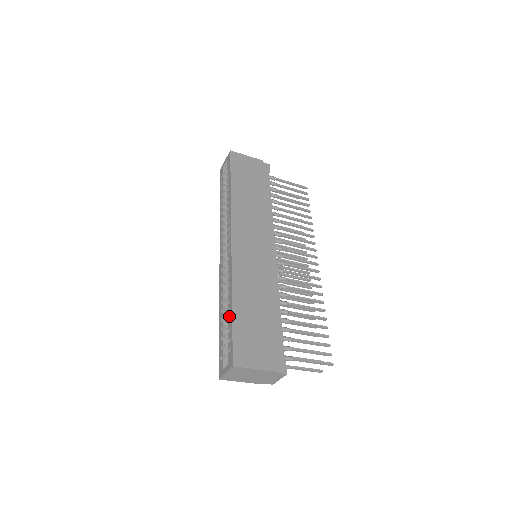
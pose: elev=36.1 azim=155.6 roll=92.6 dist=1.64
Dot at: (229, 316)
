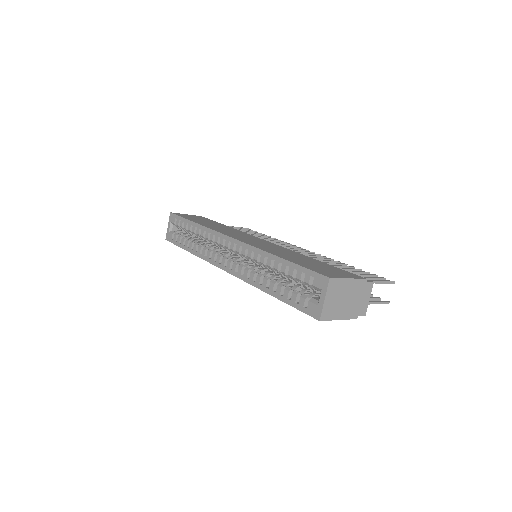
Dot at: (284, 267)
